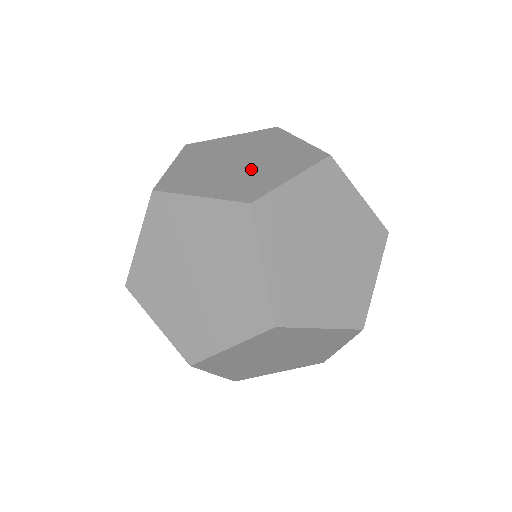
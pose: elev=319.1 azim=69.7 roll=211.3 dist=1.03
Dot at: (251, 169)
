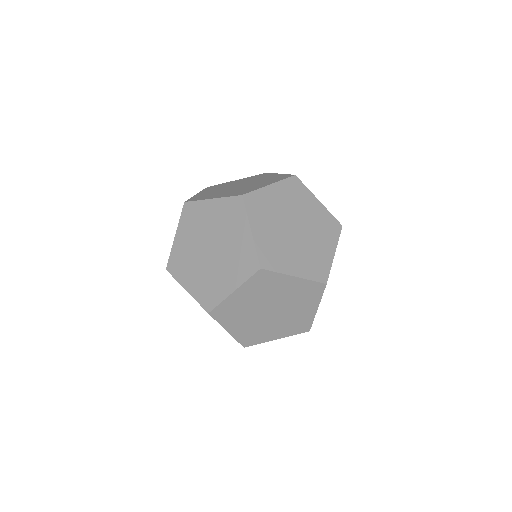
Dot at: (308, 242)
